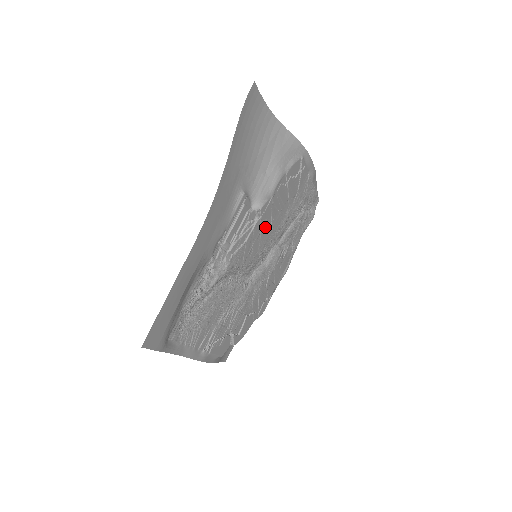
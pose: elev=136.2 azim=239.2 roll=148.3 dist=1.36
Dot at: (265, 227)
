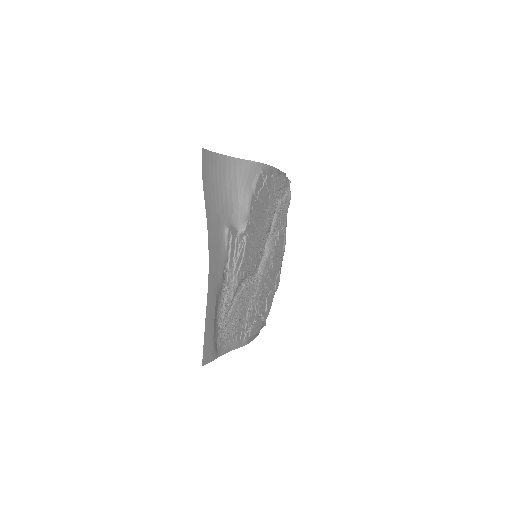
Dot at: (254, 236)
